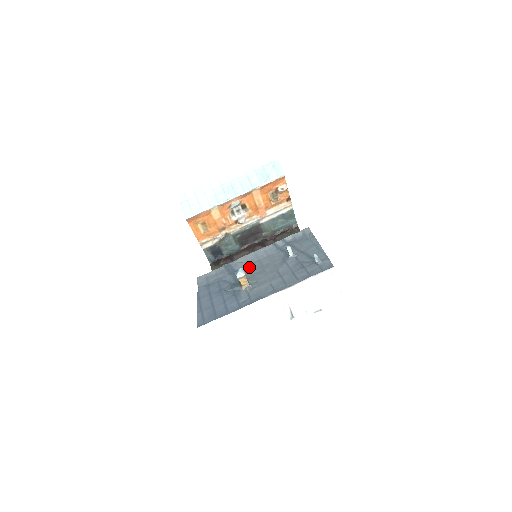
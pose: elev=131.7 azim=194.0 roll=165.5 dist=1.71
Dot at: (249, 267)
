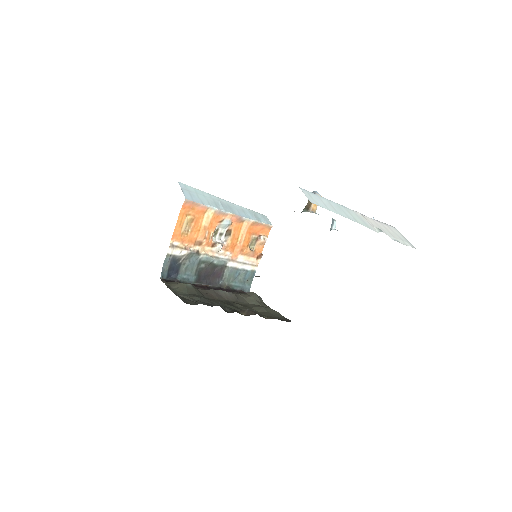
Dot at: occluded
